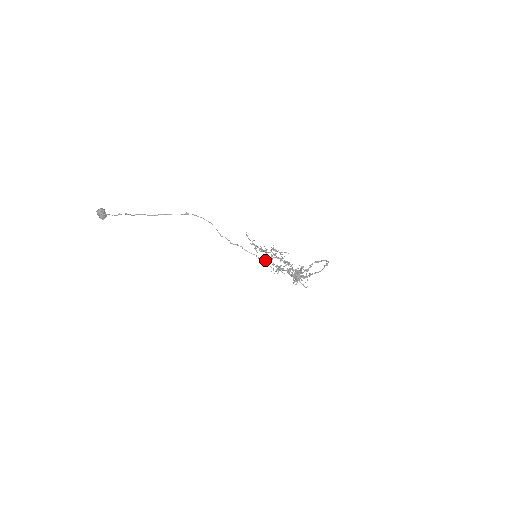
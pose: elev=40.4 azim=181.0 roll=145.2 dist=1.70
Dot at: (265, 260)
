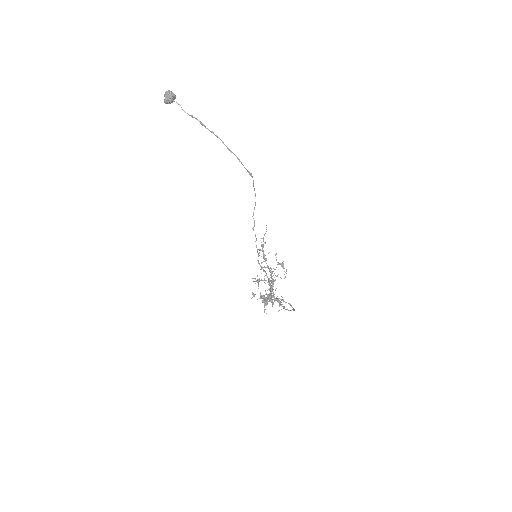
Dot at: occluded
